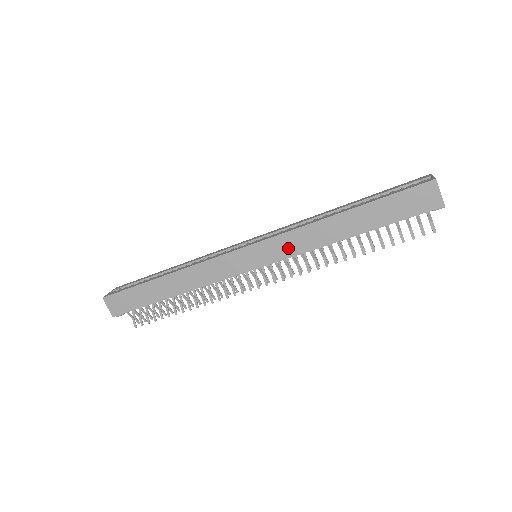
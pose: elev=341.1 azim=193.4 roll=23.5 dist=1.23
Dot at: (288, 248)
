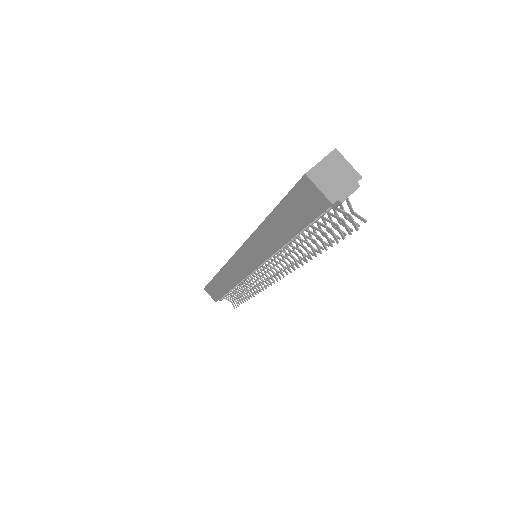
Dot at: (256, 255)
